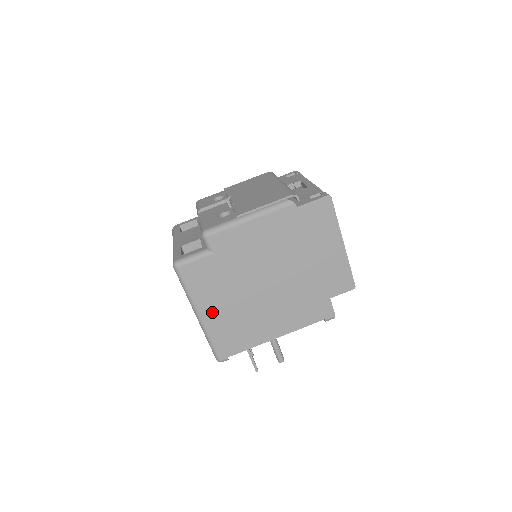
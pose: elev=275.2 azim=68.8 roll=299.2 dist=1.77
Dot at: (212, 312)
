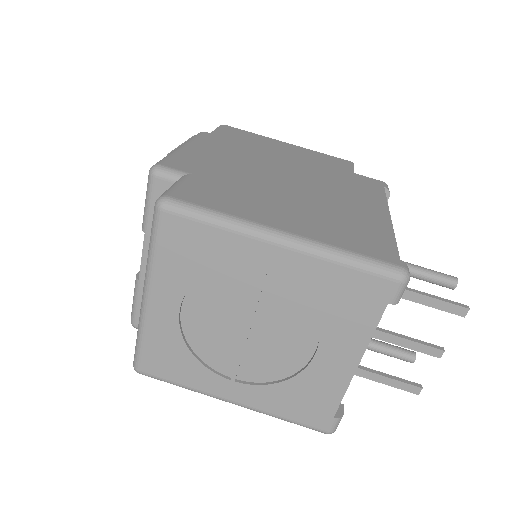
Dot at: (286, 222)
